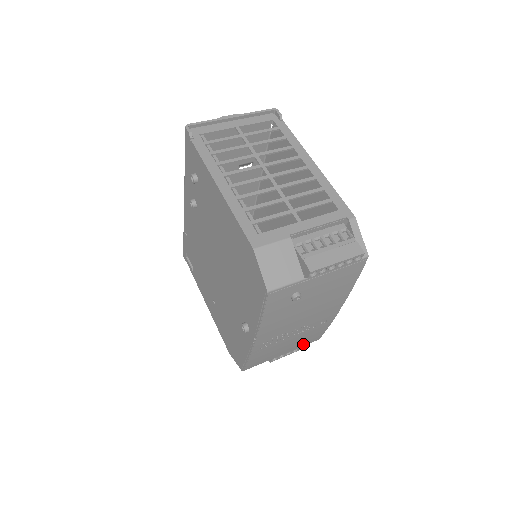
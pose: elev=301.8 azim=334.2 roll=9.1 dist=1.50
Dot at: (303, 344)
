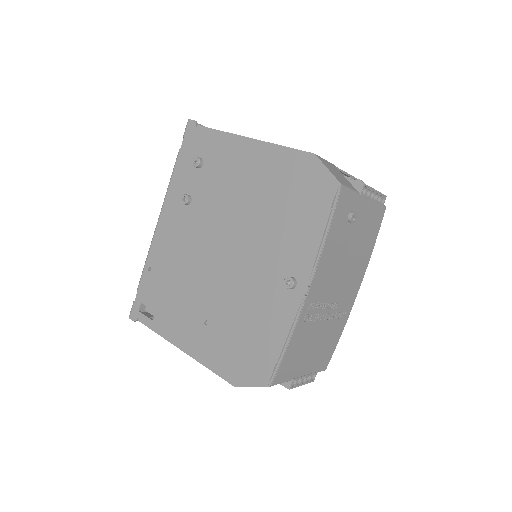
Dot at: (318, 365)
